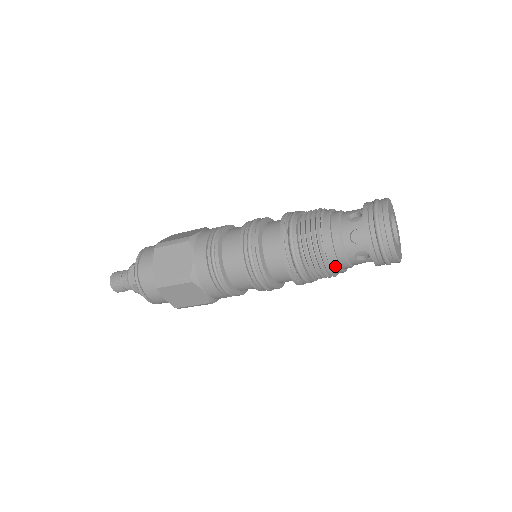
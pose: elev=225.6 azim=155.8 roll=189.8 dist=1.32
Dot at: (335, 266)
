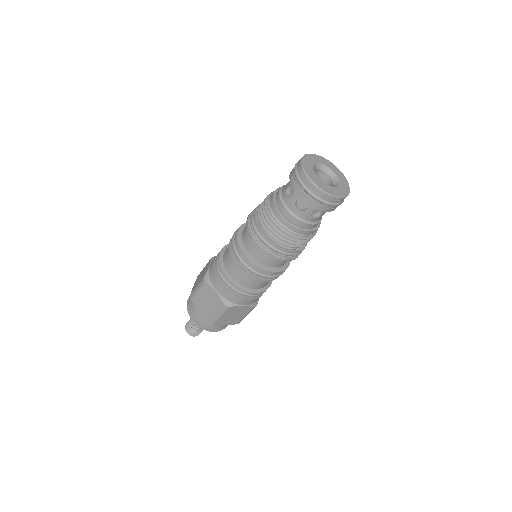
Dot at: (306, 233)
